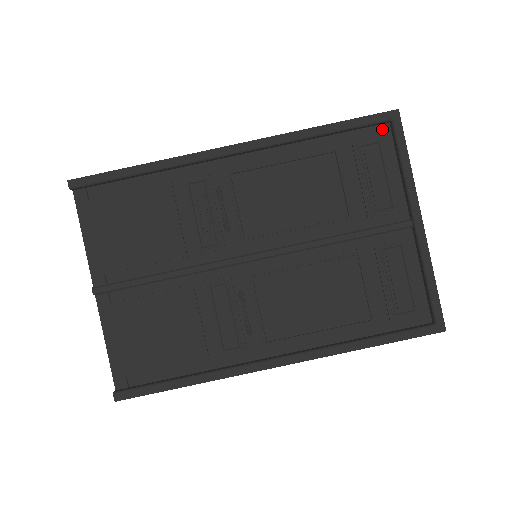
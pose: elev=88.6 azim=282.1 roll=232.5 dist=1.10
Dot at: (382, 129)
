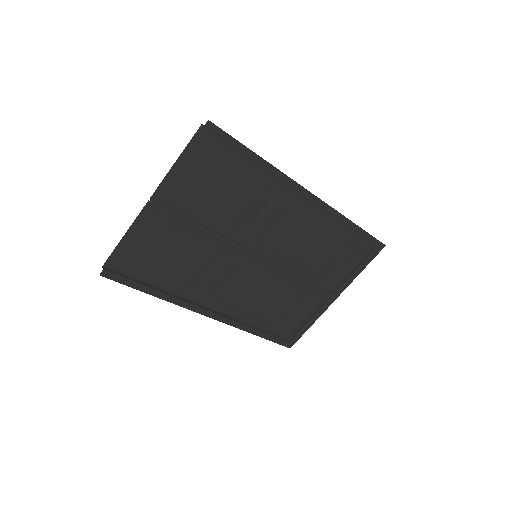
Dot at: (370, 245)
